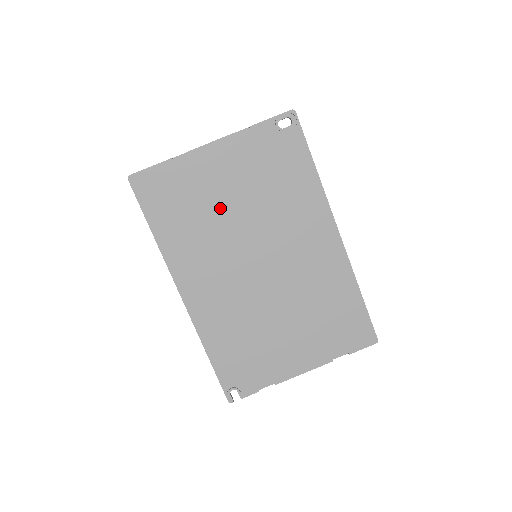
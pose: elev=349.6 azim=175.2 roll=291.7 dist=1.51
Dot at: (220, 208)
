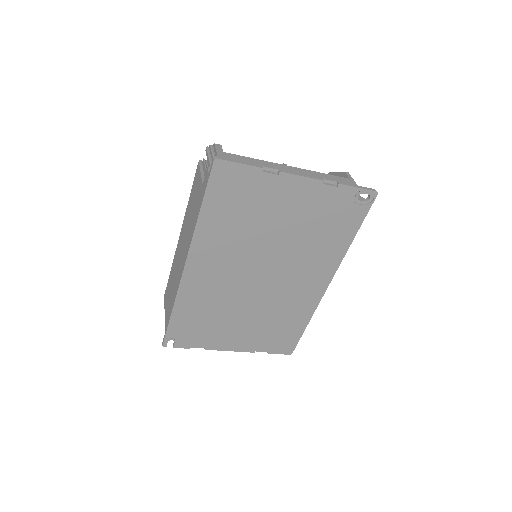
Dot at: (267, 225)
